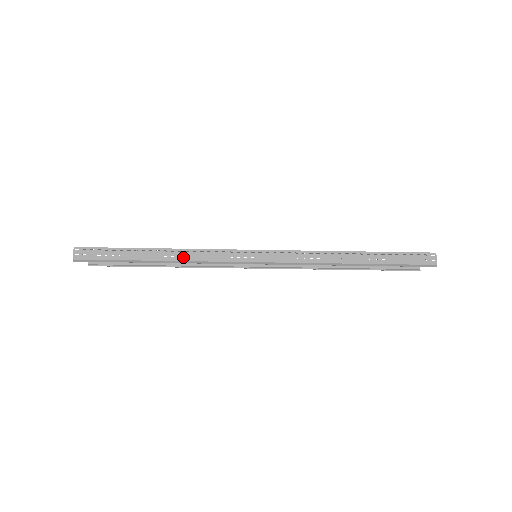
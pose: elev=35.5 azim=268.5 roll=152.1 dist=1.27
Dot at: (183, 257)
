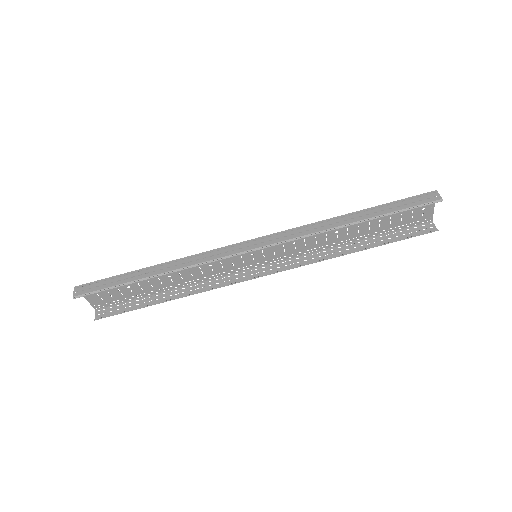
Dot at: (179, 265)
